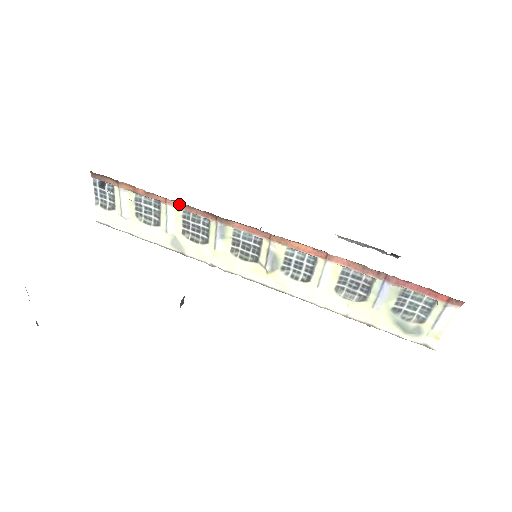
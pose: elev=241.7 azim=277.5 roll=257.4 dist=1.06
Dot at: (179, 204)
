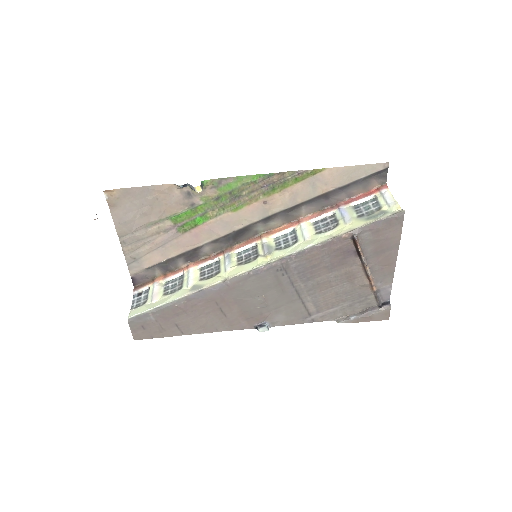
Dot at: (197, 263)
